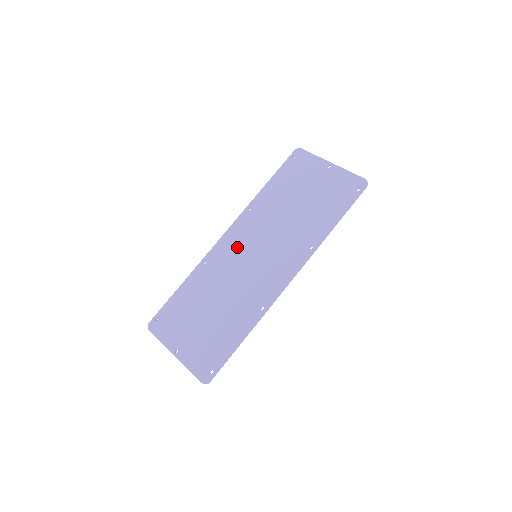
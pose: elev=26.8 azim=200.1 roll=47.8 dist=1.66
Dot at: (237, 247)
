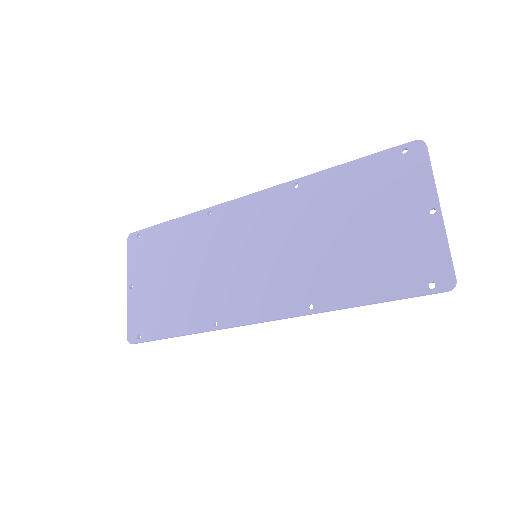
Dot at: (247, 226)
